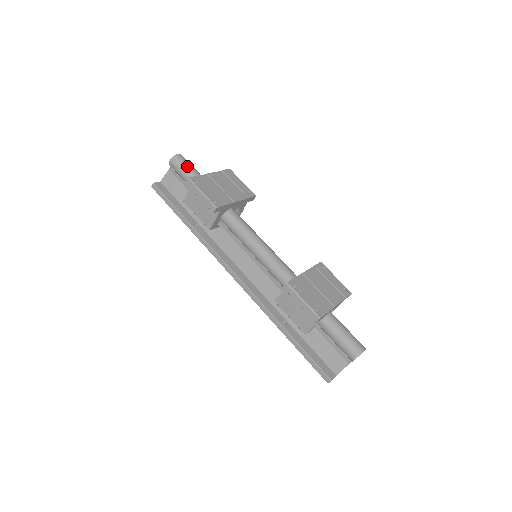
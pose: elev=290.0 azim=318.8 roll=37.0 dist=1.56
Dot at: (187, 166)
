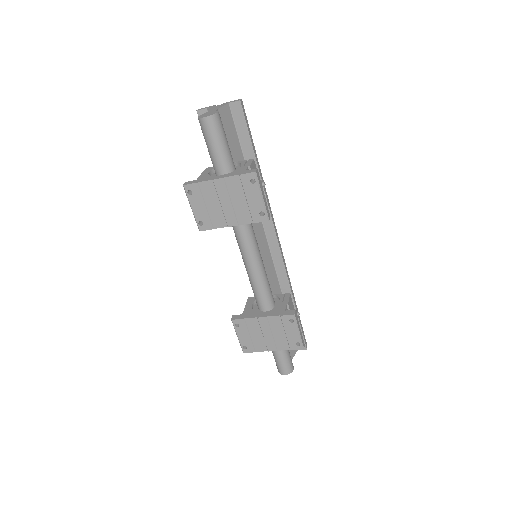
Dot at: (209, 141)
